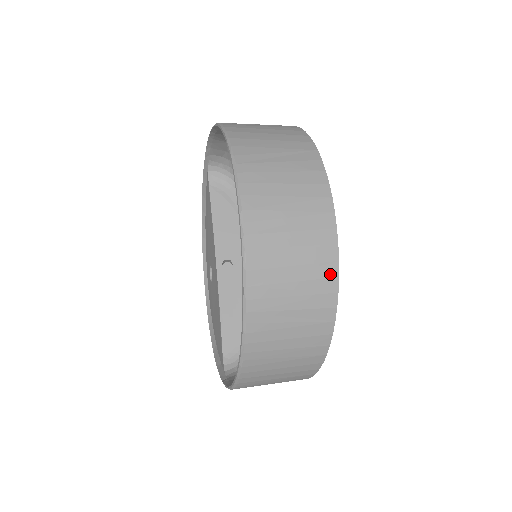
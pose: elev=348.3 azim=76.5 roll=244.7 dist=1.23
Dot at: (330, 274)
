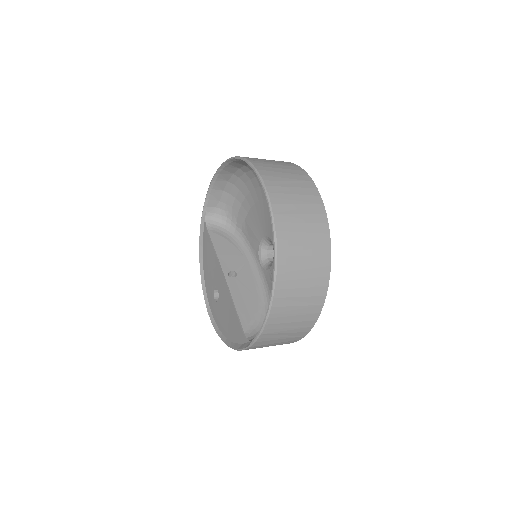
Dot at: (321, 212)
